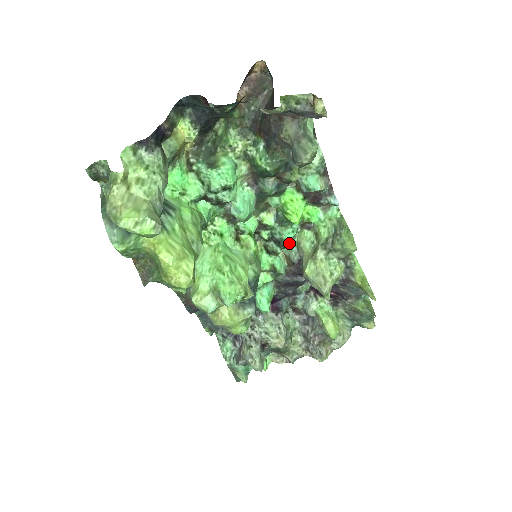
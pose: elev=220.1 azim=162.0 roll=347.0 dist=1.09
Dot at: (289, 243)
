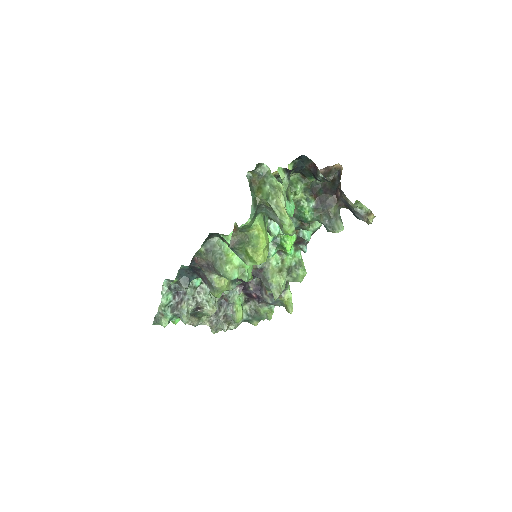
Dot at: occluded
